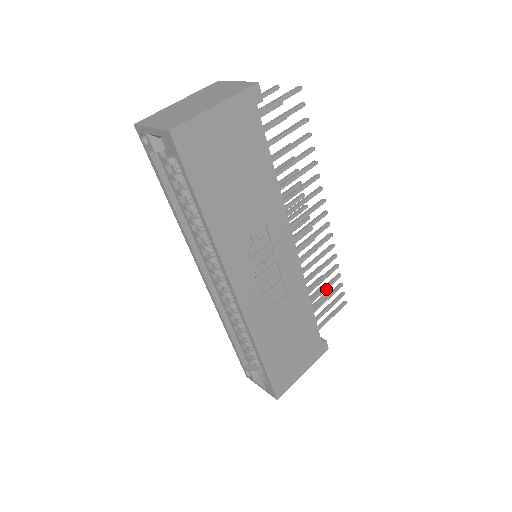
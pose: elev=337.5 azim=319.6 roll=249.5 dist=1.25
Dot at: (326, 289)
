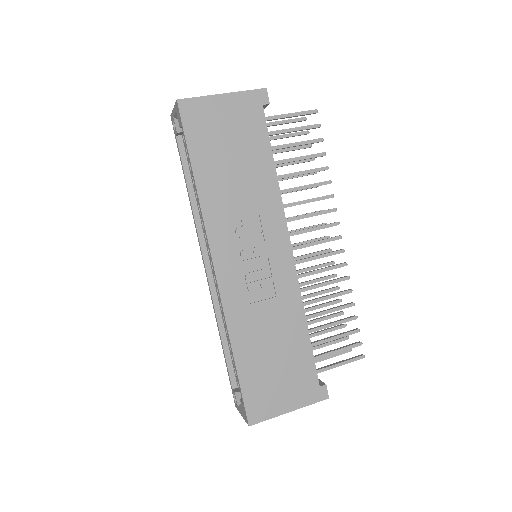
Dot at: (335, 324)
